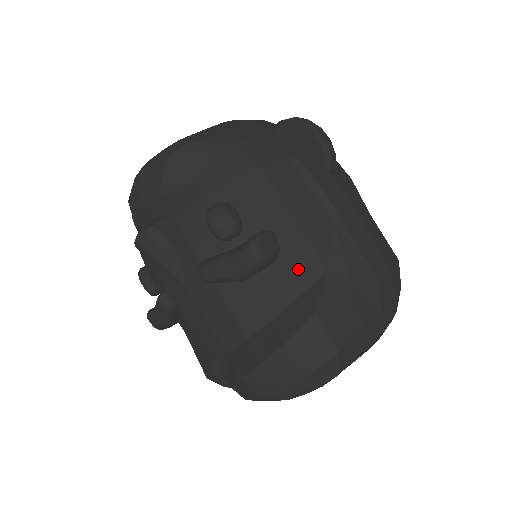
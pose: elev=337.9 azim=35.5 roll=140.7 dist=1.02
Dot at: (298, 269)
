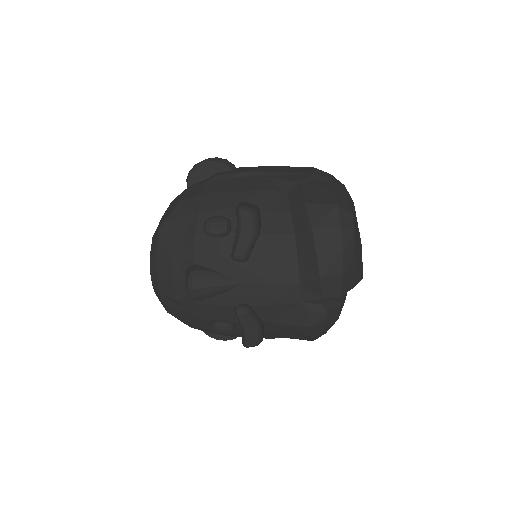
Dot at: (274, 204)
